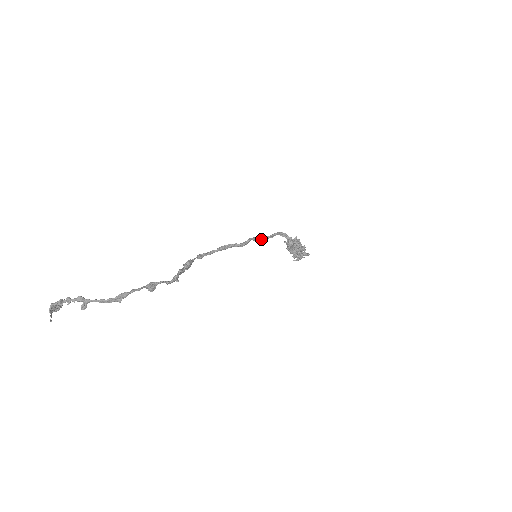
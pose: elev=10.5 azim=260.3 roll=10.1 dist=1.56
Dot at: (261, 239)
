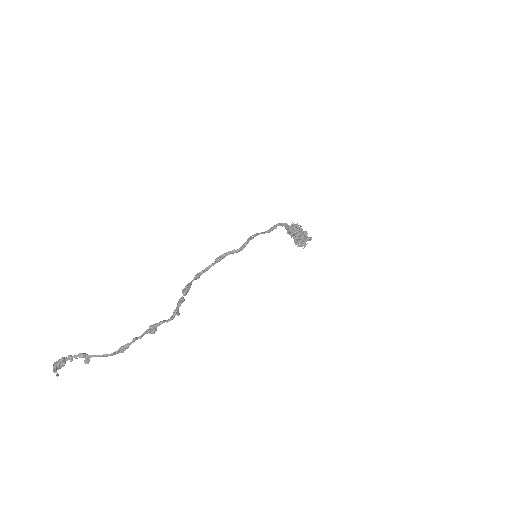
Dot at: (259, 234)
